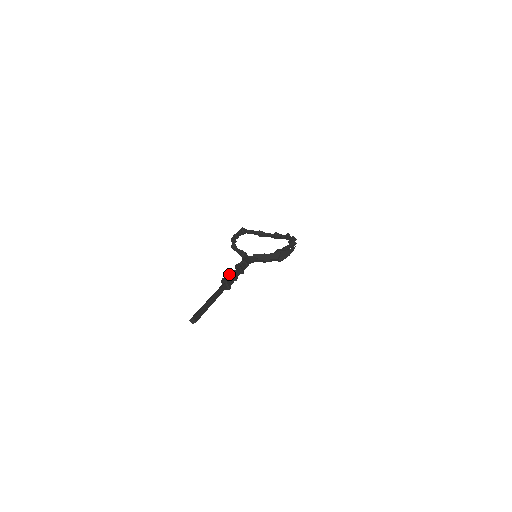
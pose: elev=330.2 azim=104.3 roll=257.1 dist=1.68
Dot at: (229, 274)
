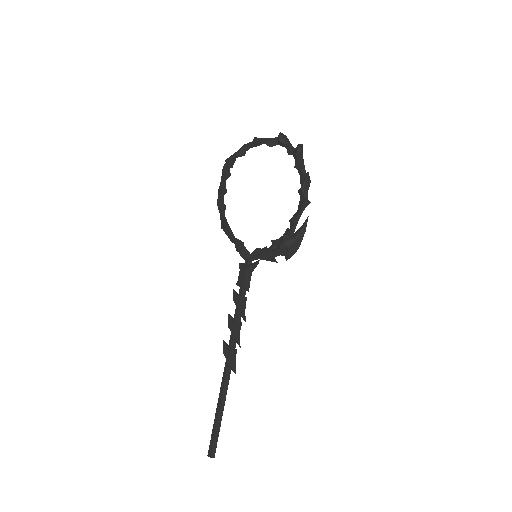
Dot at: occluded
